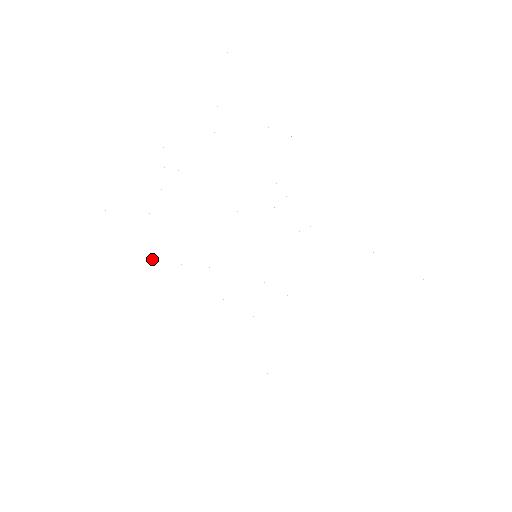
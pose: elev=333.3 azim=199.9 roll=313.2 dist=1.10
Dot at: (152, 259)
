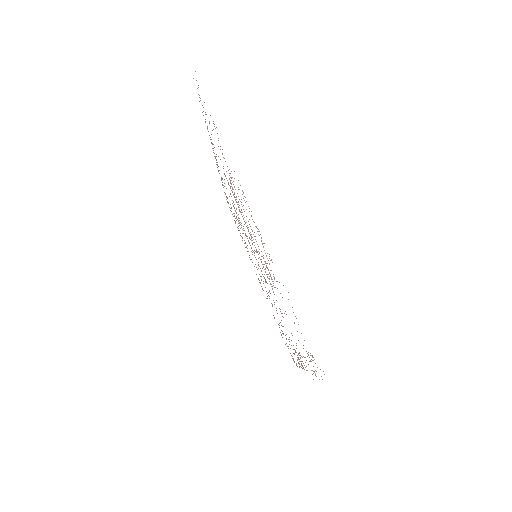
Dot at: occluded
